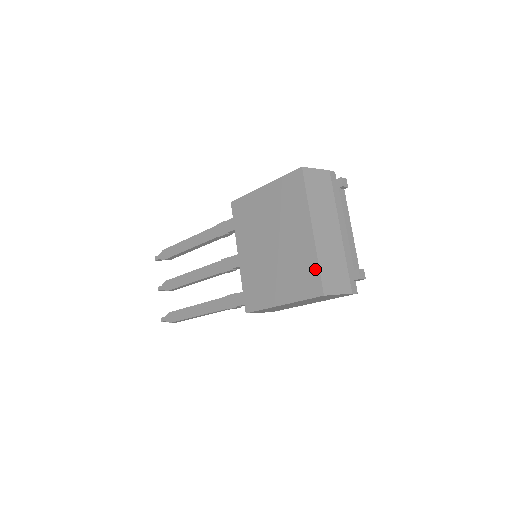
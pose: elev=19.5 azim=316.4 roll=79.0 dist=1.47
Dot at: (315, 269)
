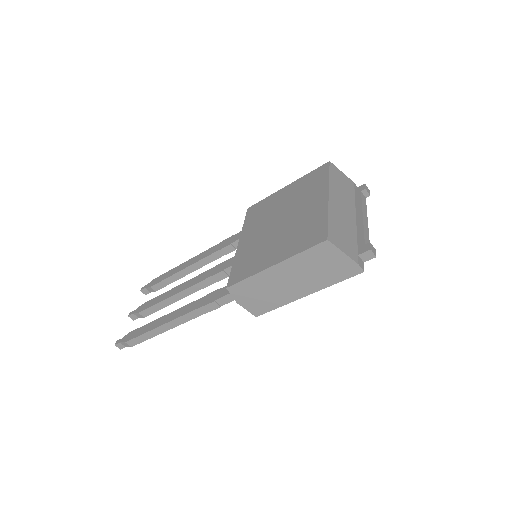
Dot at: (323, 222)
